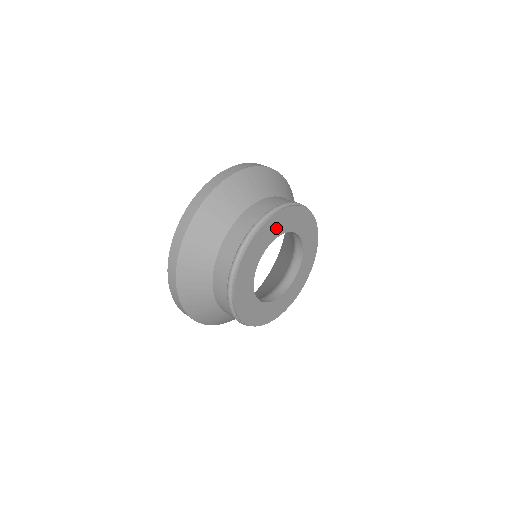
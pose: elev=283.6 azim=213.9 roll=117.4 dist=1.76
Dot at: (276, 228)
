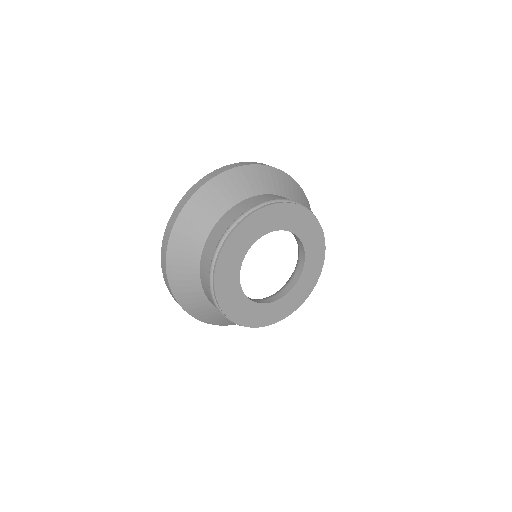
Dot at: (296, 222)
